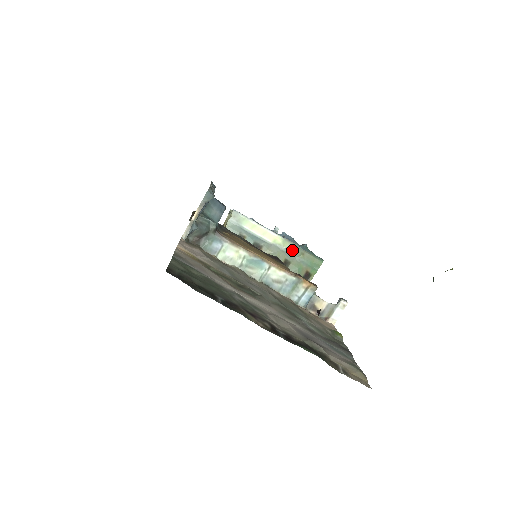
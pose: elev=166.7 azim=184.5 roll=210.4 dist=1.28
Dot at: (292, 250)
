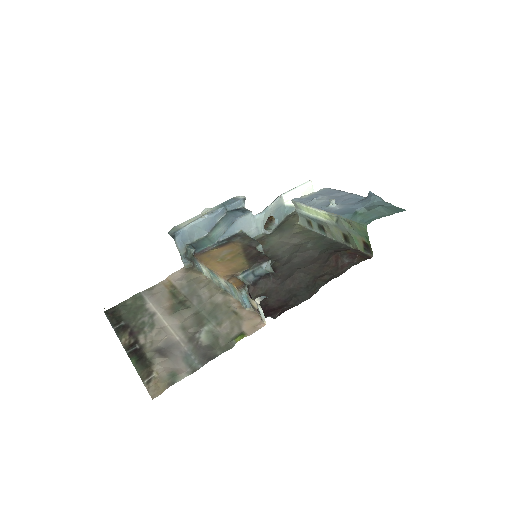
Dot at: (340, 222)
